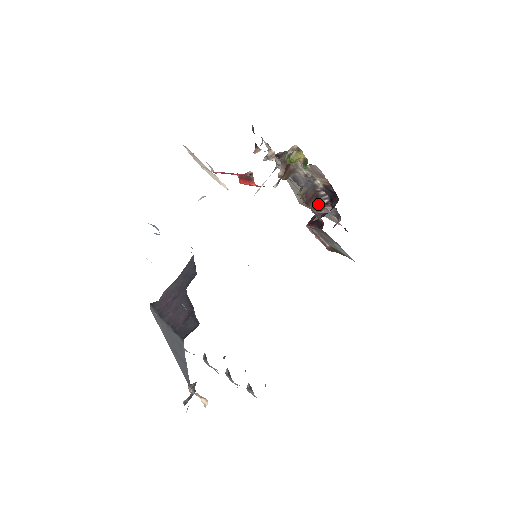
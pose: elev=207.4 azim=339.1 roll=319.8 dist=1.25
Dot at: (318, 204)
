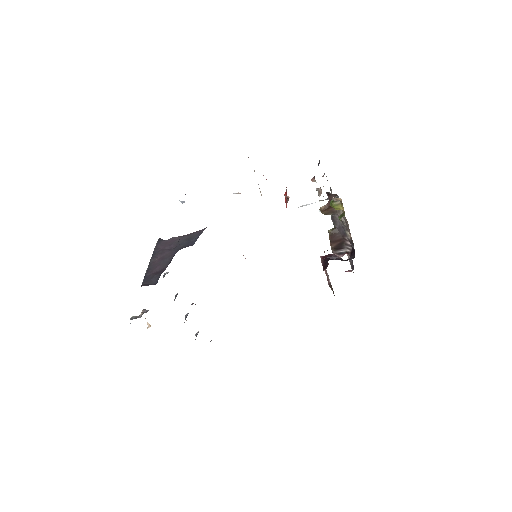
Dot at: (340, 248)
